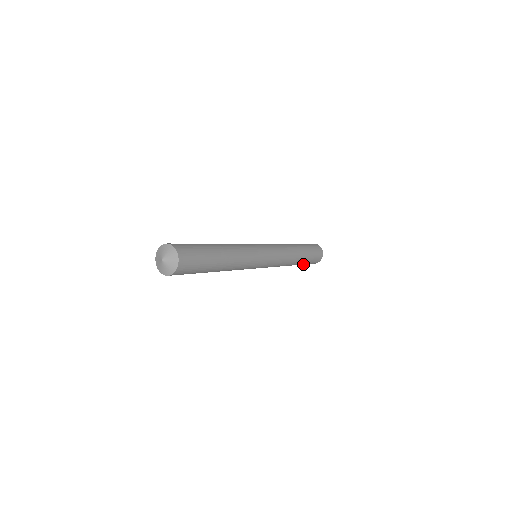
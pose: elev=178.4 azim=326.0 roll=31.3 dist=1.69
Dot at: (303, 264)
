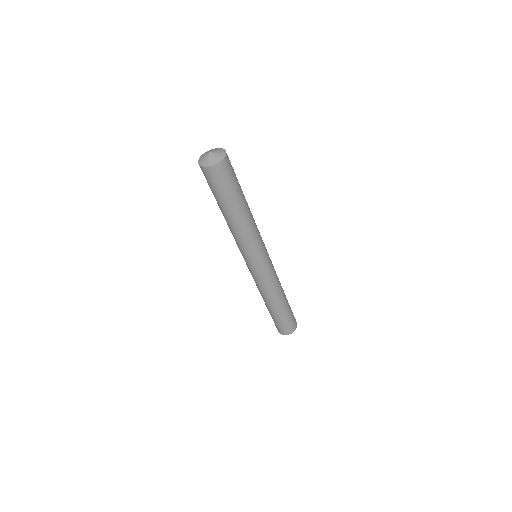
Dot at: (289, 313)
